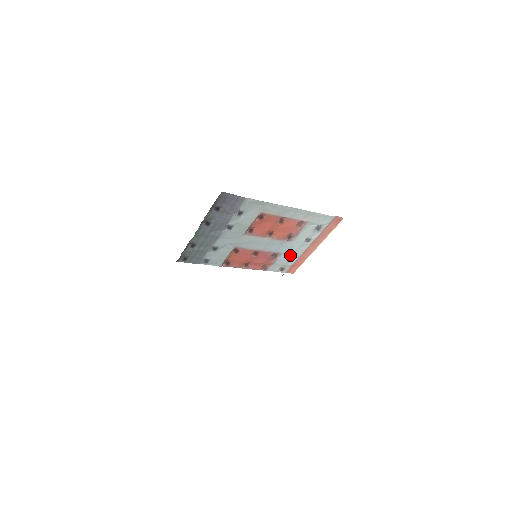
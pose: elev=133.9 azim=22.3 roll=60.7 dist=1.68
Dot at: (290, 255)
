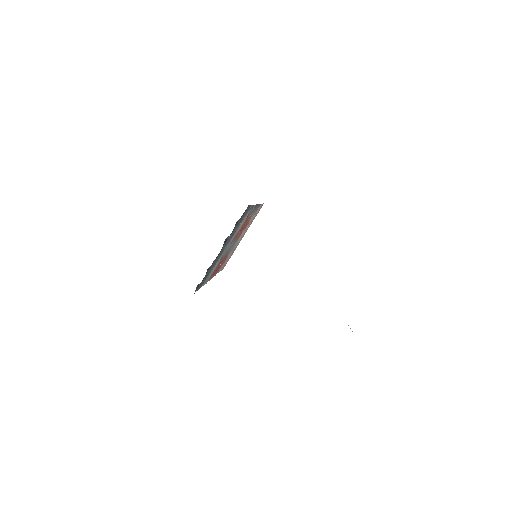
Dot at: (232, 251)
